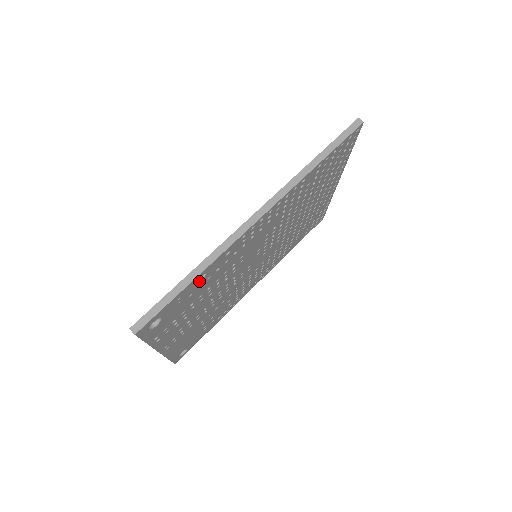
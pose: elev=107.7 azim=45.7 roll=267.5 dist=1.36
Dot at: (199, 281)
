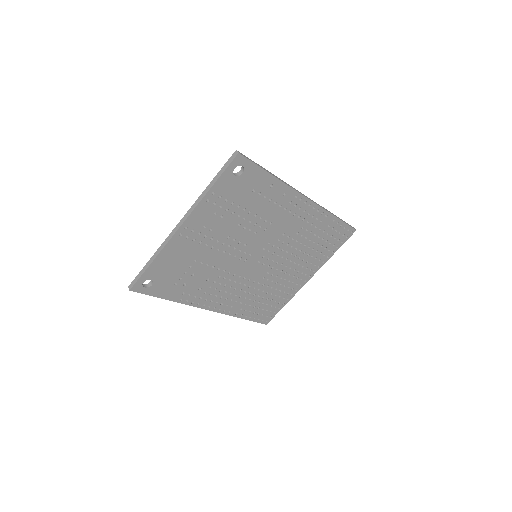
Dot at: (267, 186)
